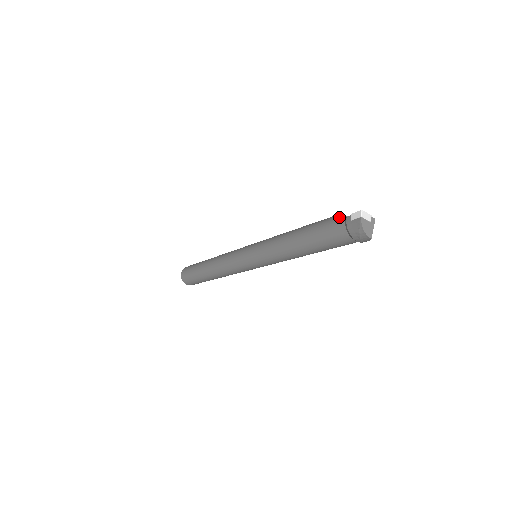
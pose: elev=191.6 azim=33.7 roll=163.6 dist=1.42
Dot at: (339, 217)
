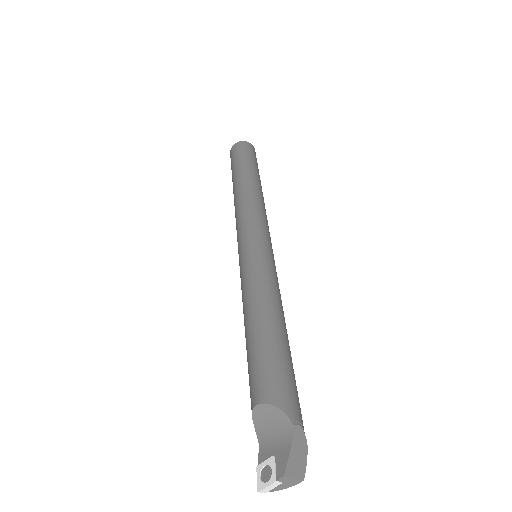
Dot at: (255, 420)
